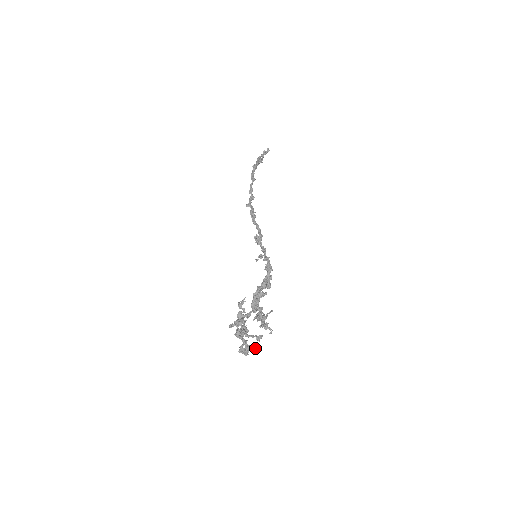
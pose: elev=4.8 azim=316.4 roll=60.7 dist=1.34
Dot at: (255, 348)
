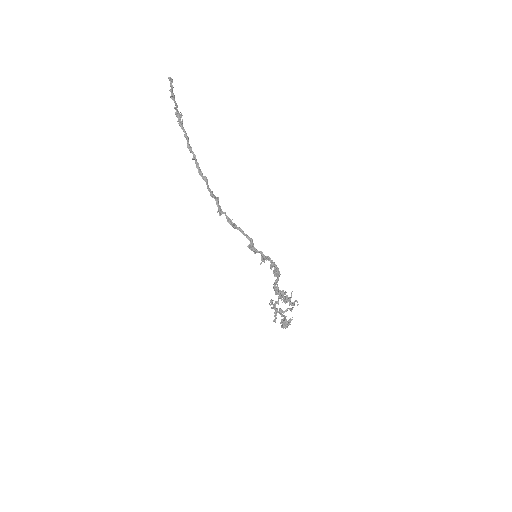
Dot at: occluded
